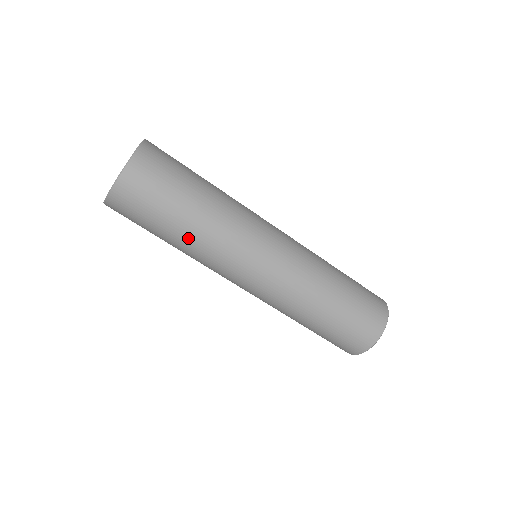
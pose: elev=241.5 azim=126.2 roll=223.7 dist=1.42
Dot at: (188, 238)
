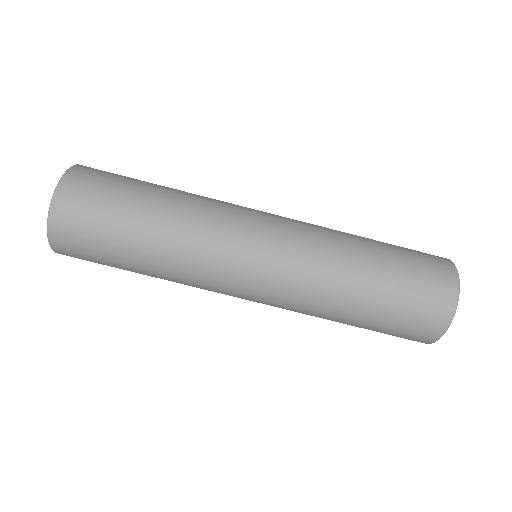
Dot at: (165, 215)
